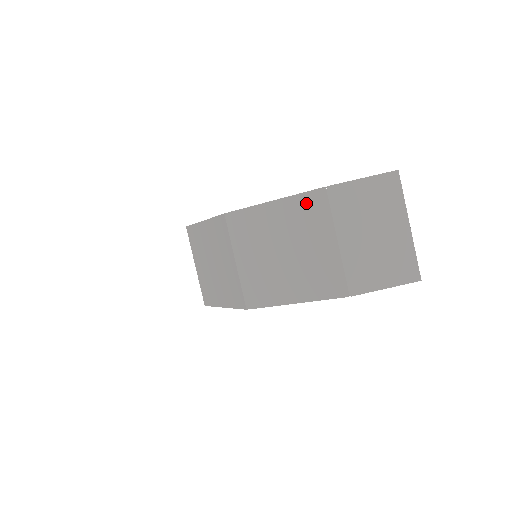
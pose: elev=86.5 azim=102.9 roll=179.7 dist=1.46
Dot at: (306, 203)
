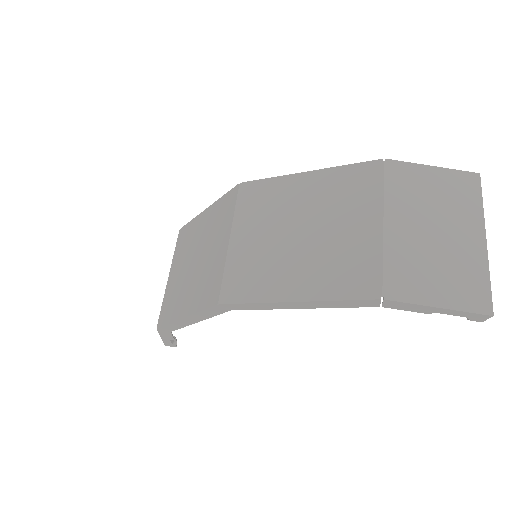
Dot at: (352, 175)
